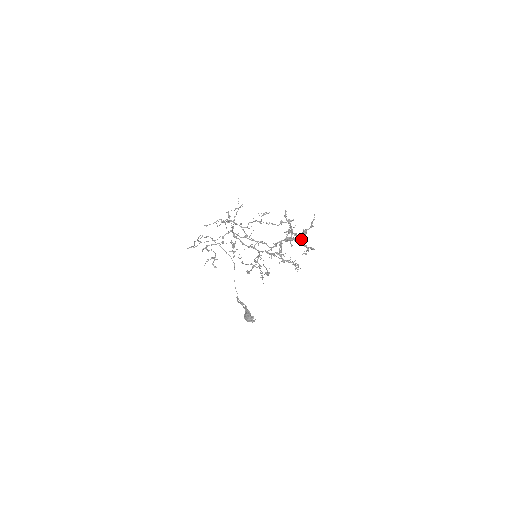
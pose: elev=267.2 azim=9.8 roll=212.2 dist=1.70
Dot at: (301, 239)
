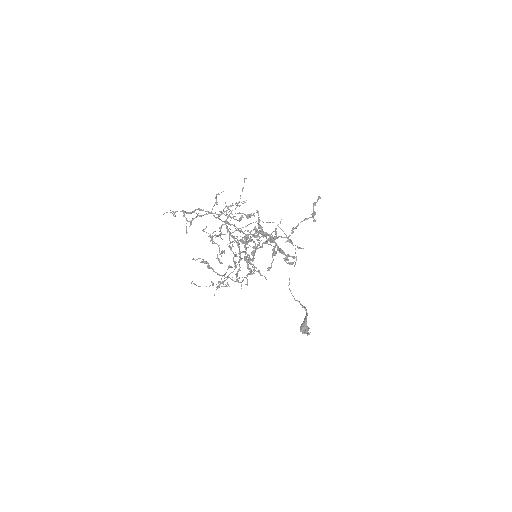
Dot at: occluded
